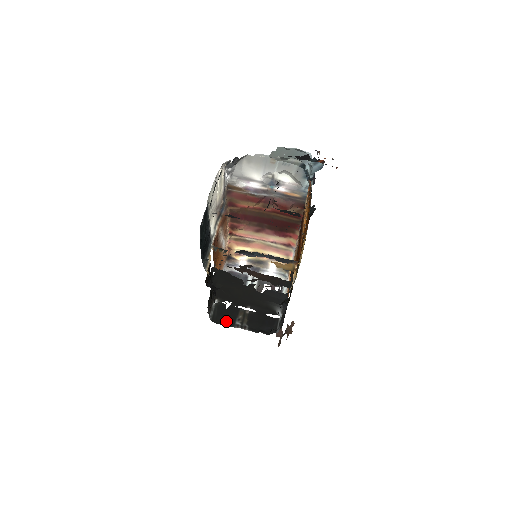
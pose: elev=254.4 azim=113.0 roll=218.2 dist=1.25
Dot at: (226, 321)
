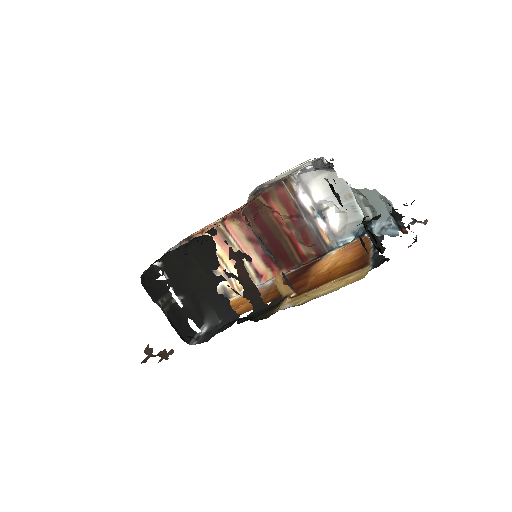
Dot at: (151, 291)
